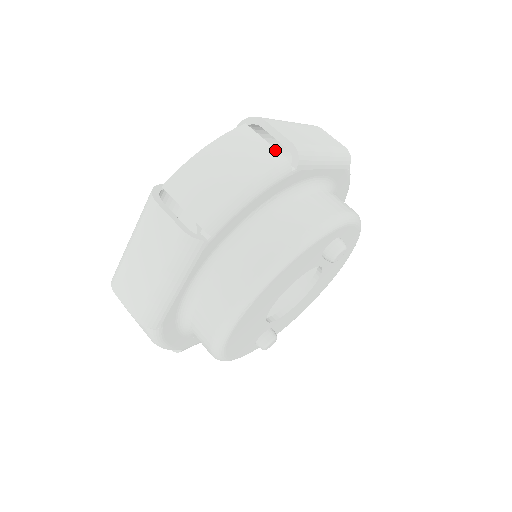
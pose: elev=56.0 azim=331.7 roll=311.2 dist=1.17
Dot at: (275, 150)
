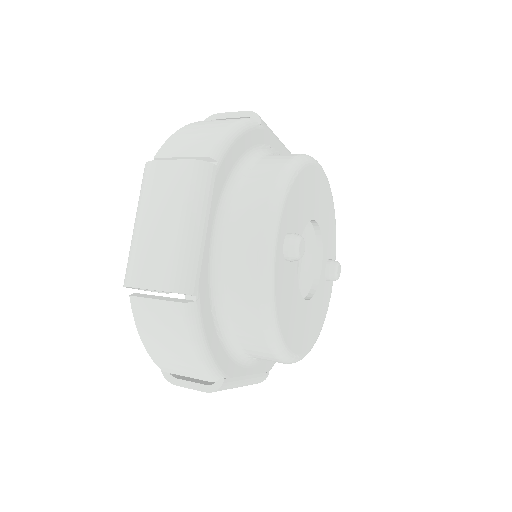
Dot at: (168, 303)
